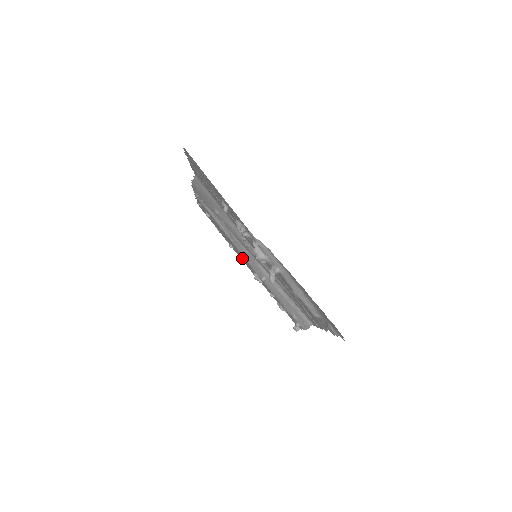
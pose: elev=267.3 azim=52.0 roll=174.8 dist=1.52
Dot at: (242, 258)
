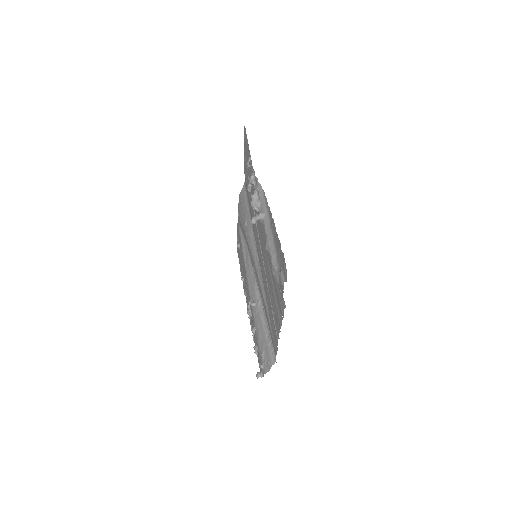
Dot at: (246, 290)
